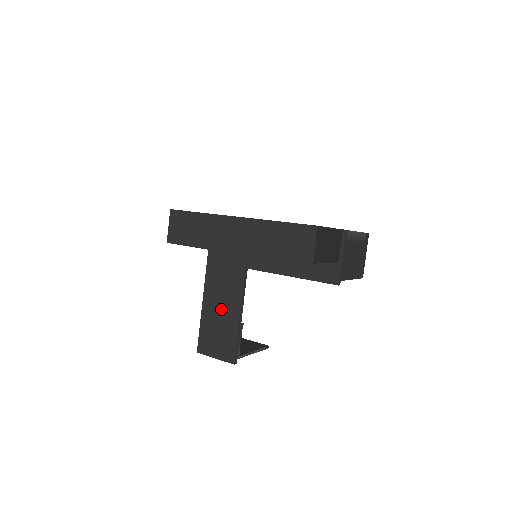
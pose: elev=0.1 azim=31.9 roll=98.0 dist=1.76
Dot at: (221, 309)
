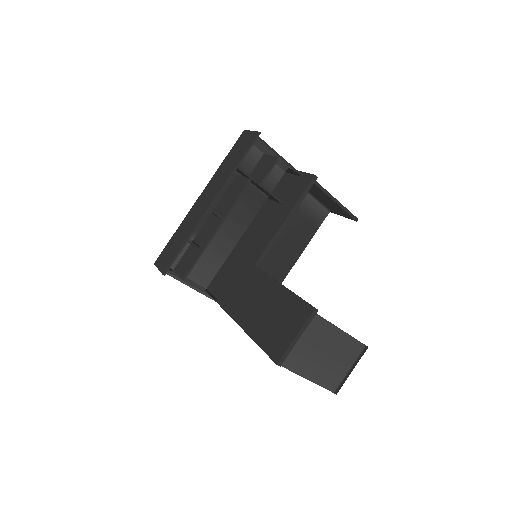
Dot at: (263, 307)
